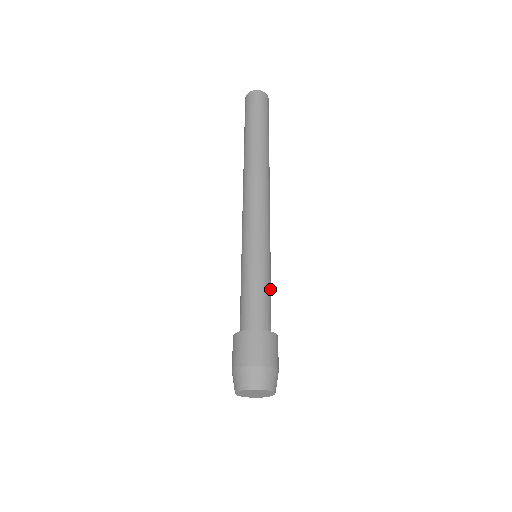
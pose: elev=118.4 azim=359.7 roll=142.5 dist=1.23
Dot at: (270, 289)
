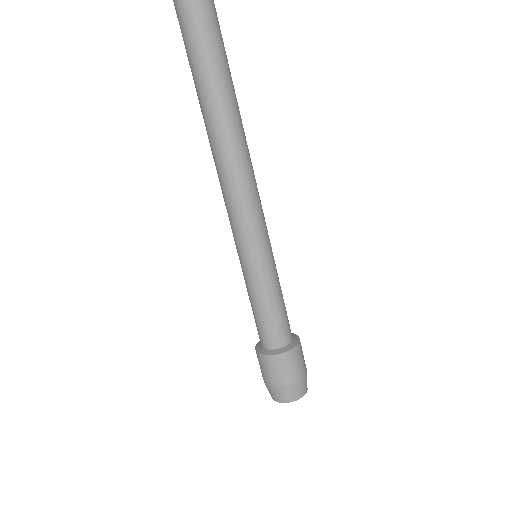
Dot at: (277, 299)
